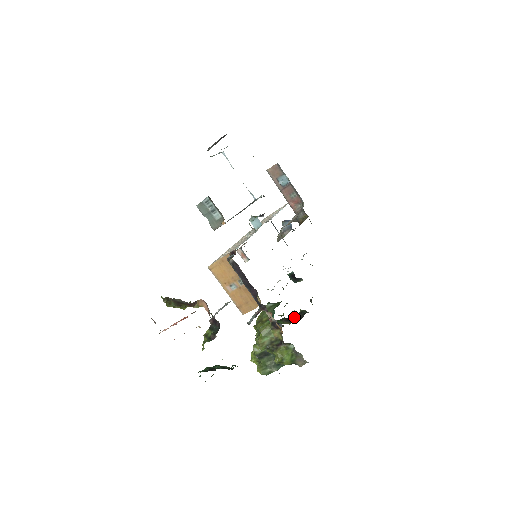
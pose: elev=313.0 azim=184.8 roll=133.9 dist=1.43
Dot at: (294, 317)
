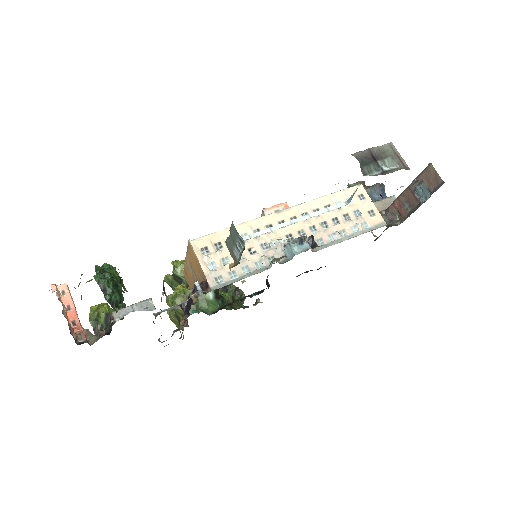
Dot at: occluded
